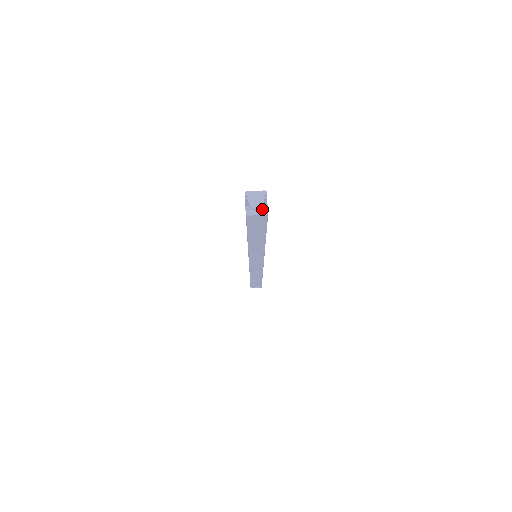
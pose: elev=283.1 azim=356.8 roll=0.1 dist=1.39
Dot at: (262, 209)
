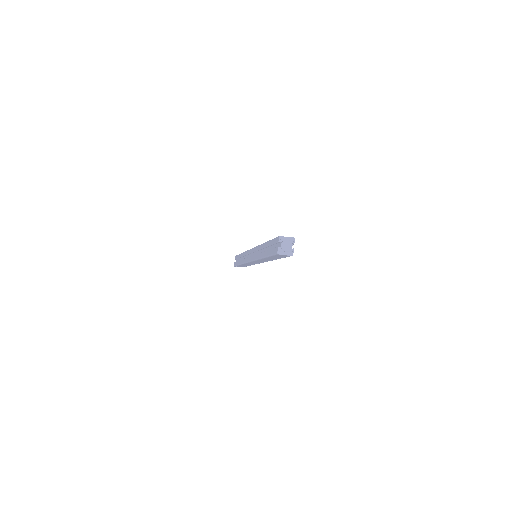
Dot at: (289, 251)
